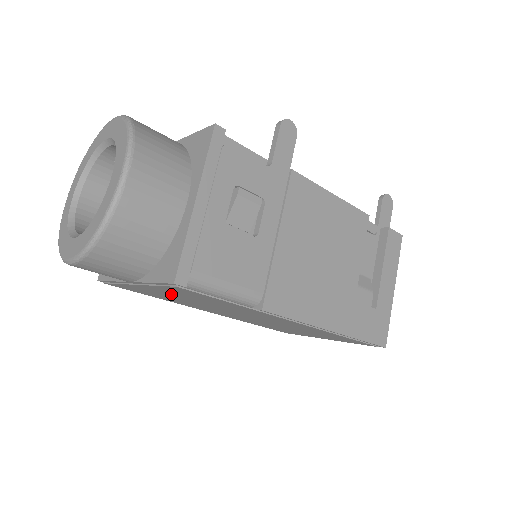
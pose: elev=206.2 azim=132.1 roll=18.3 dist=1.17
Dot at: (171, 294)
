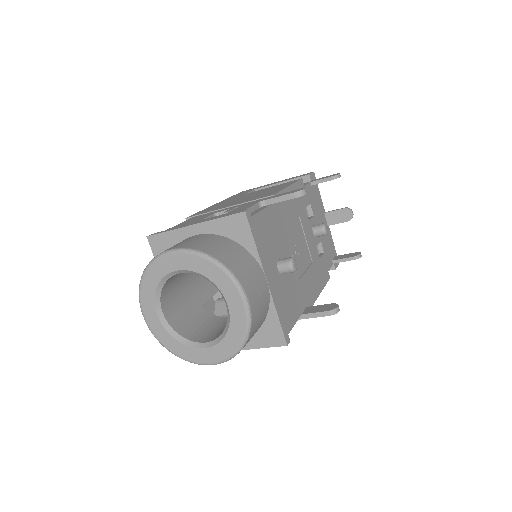
Dot at: occluded
